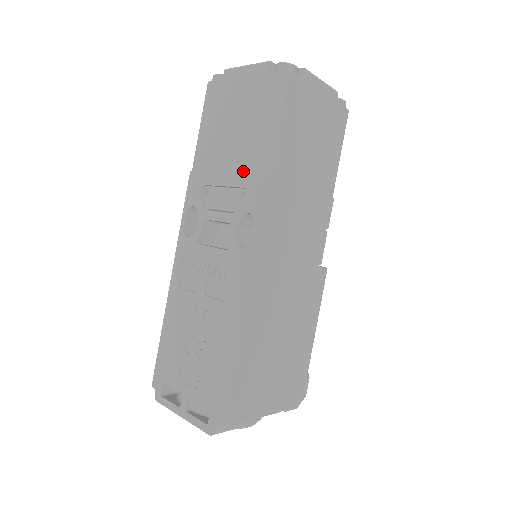
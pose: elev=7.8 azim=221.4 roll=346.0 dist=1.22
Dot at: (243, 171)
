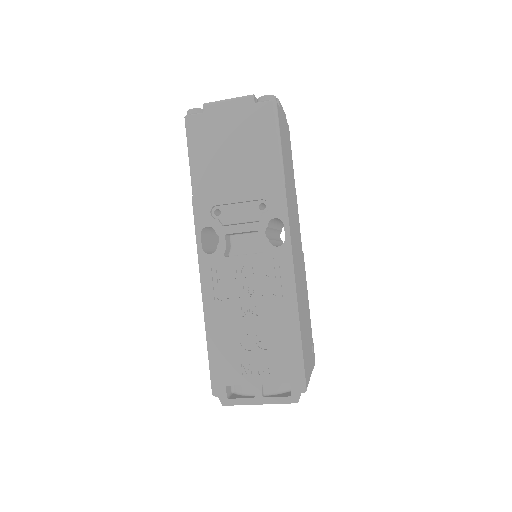
Dot at: (257, 186)
